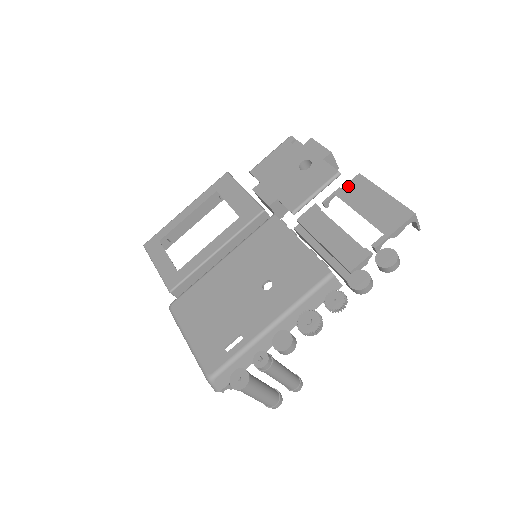
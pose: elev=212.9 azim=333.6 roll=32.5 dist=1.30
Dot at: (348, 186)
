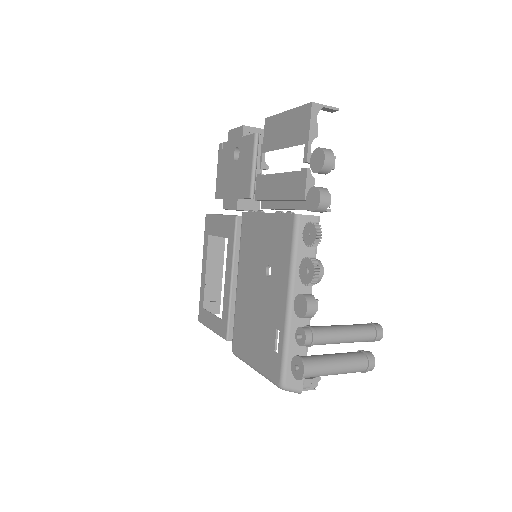
Dot at: (265, 137)
